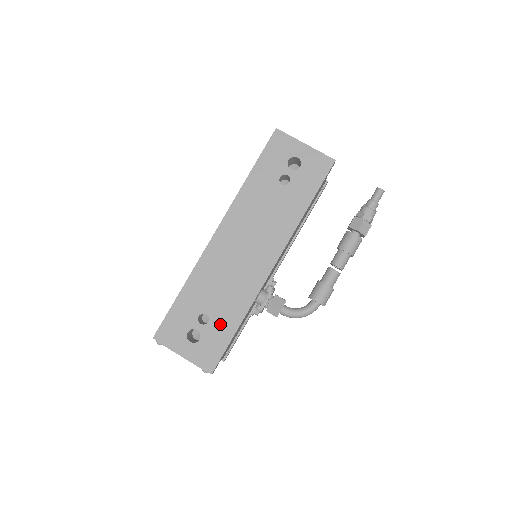
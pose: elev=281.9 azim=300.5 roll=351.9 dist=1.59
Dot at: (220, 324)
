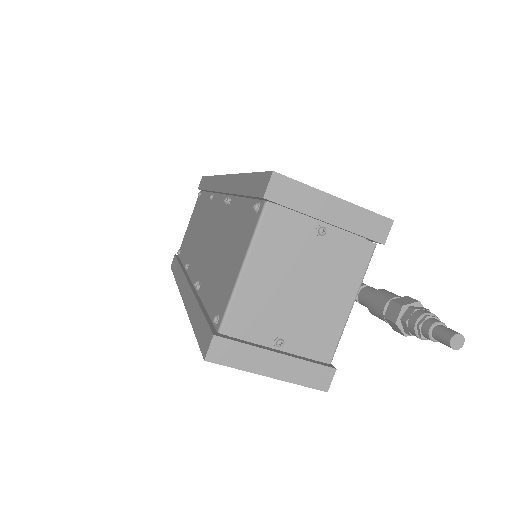
Dot at: occluded
